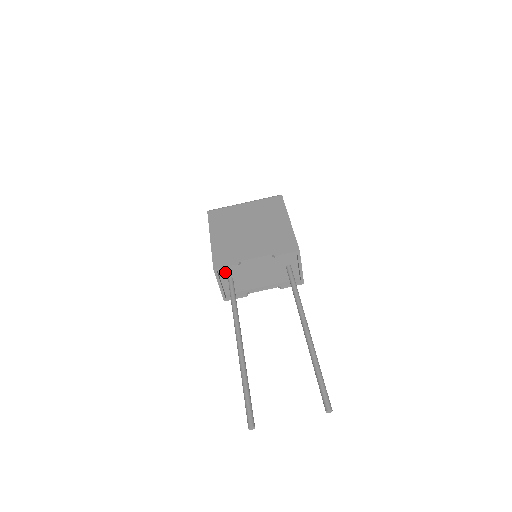
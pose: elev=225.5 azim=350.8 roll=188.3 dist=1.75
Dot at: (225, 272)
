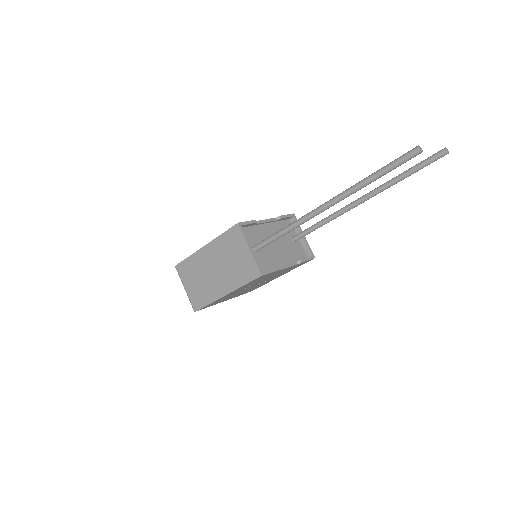
Dot at: occluded
